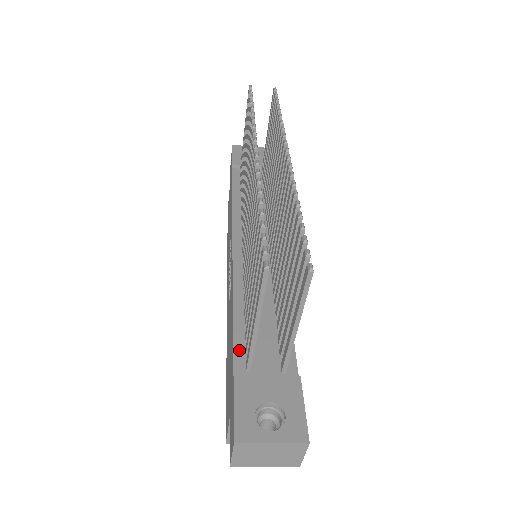
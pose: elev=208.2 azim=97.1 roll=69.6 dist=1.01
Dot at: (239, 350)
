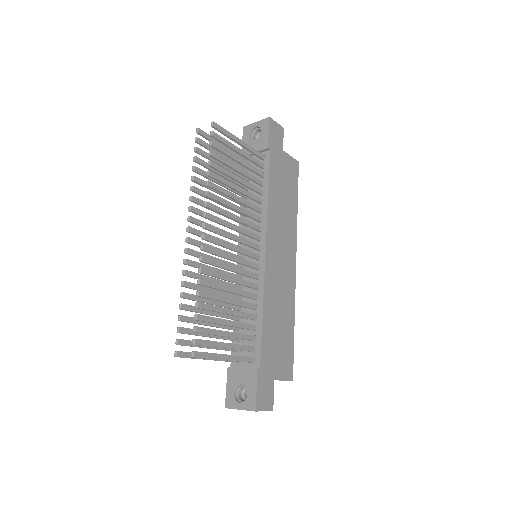
Dot at: occluded
